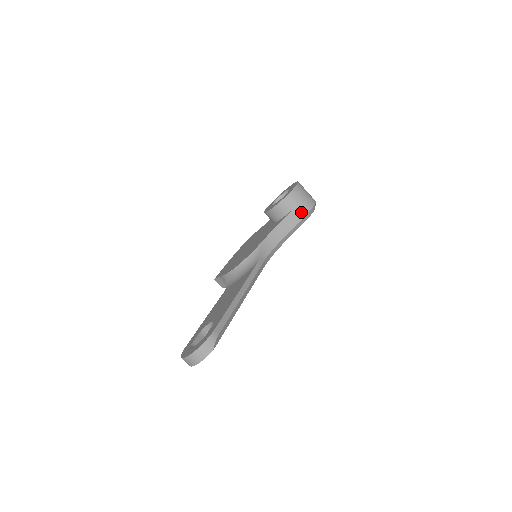
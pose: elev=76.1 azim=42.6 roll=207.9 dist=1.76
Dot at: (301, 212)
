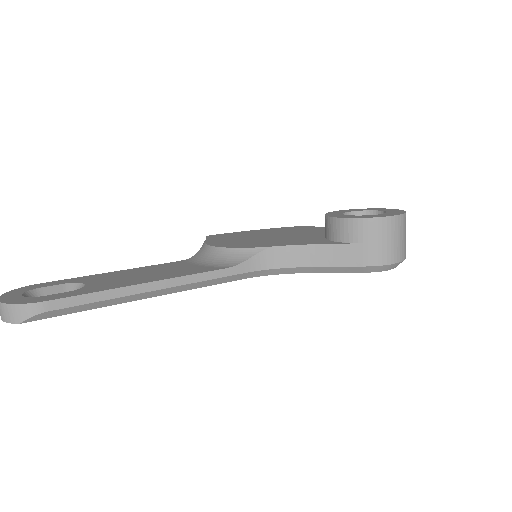
Dot at: (361, 257)
